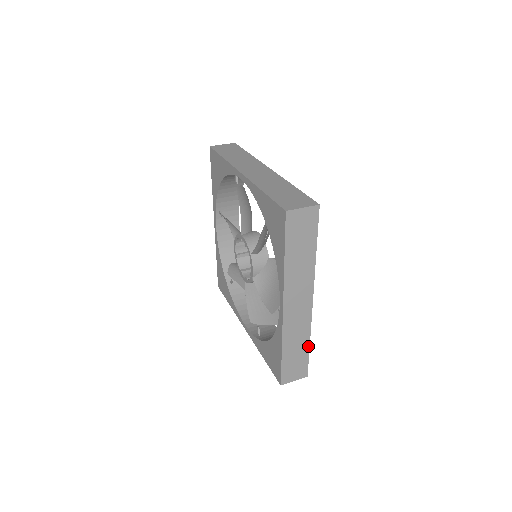
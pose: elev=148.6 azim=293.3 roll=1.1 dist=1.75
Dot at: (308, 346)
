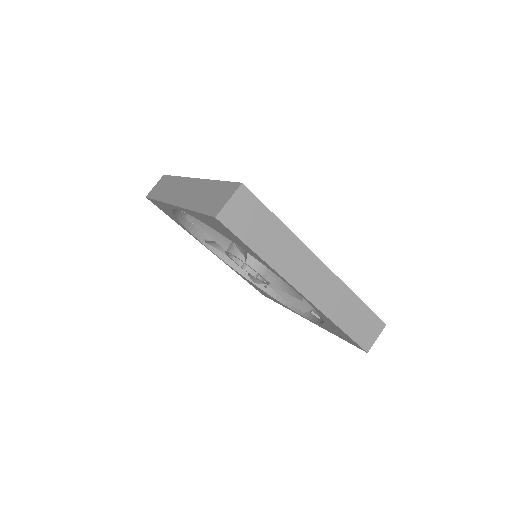
Dot at: (360, 301)
